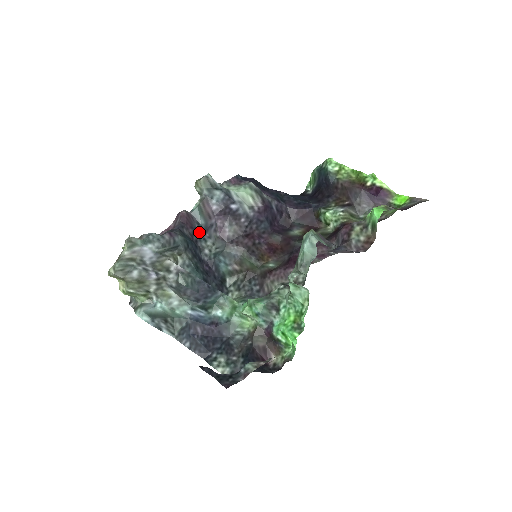
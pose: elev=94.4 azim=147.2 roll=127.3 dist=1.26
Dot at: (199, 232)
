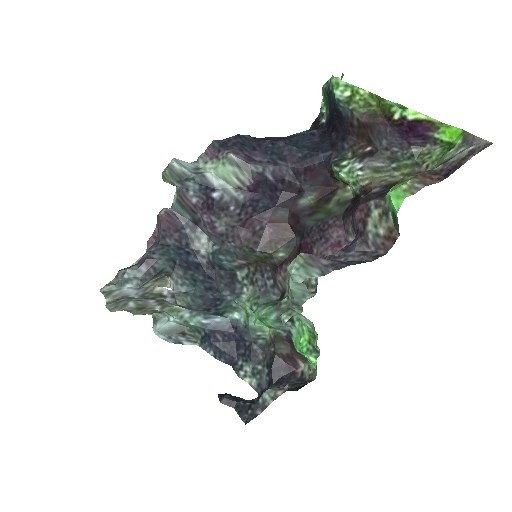
Dot at: (188, 230)
